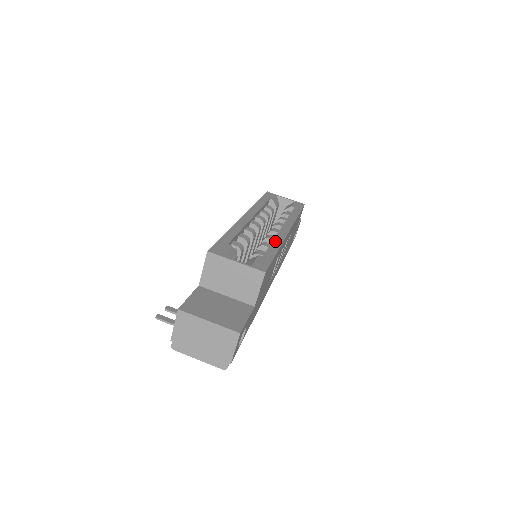
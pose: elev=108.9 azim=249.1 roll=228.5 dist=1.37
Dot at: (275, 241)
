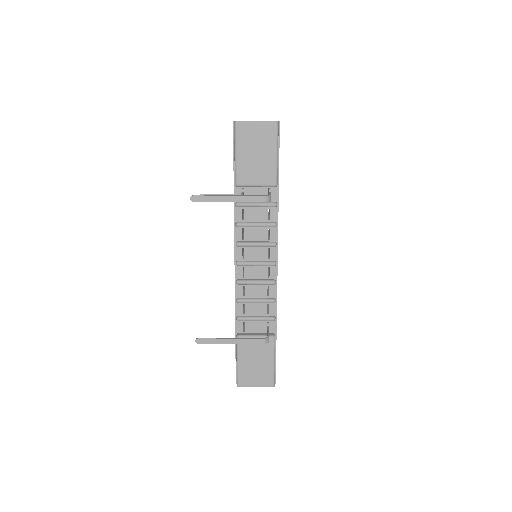
Dot at: occluded
